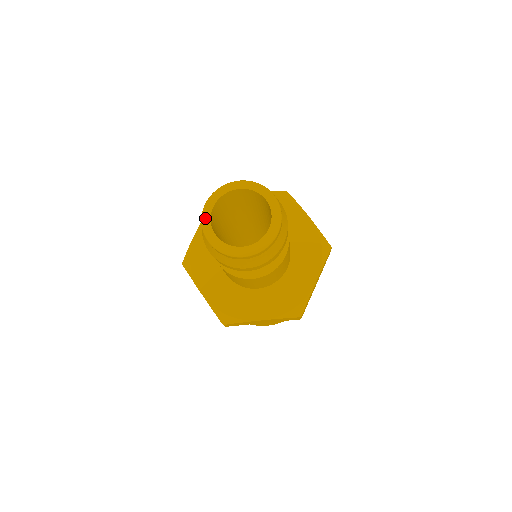
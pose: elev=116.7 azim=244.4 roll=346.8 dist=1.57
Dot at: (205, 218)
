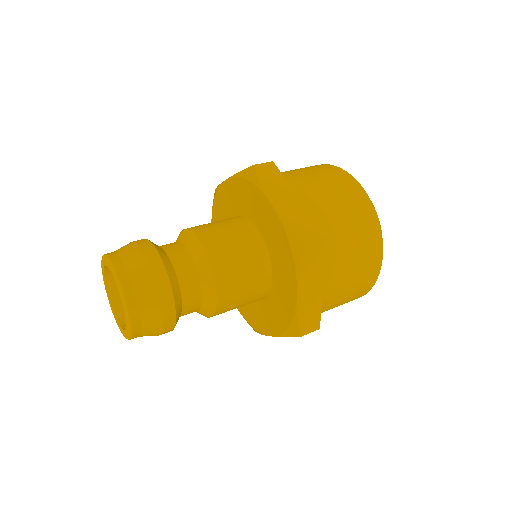
Dot at: (102, 264)
